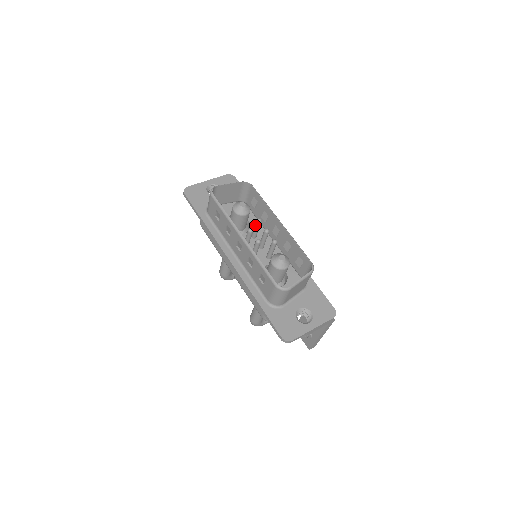
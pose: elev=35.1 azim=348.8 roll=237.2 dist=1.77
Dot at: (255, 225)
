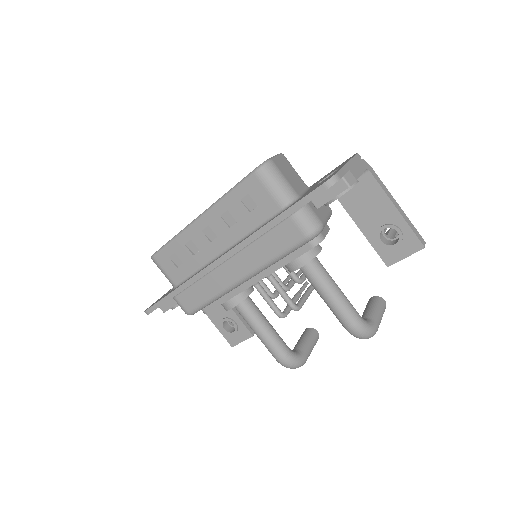
Dot at: occluded
